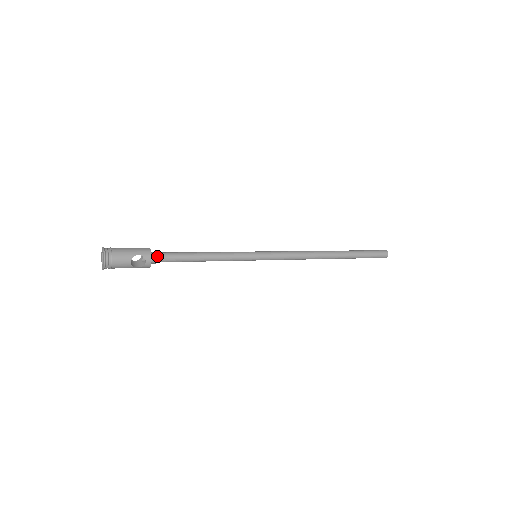
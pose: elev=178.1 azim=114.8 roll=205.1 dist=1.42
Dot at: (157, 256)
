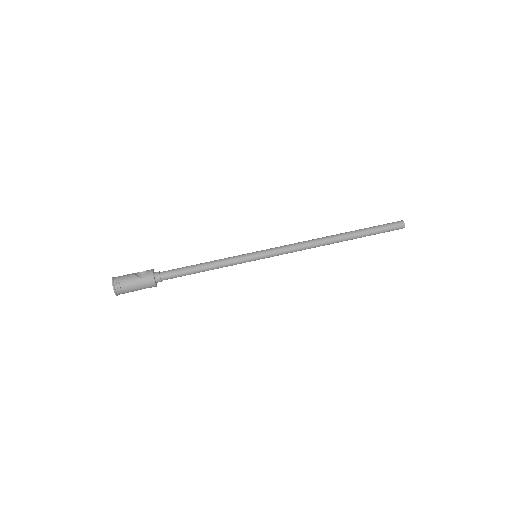
Dot at: (161, 281)
